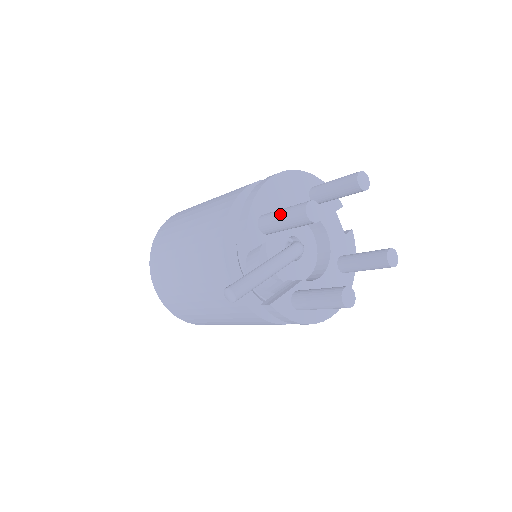
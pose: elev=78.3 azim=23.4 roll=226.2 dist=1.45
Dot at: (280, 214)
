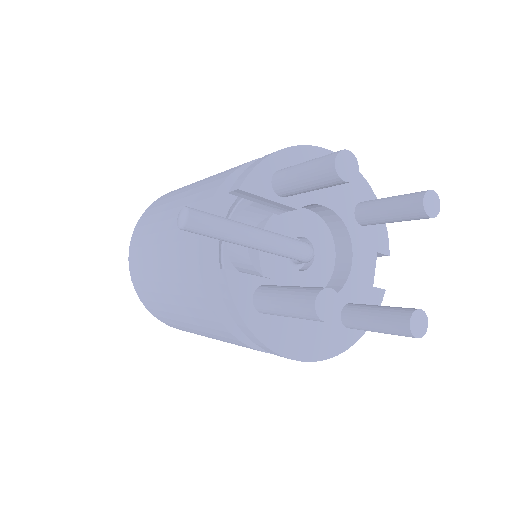
Dot at: (305, 162)
